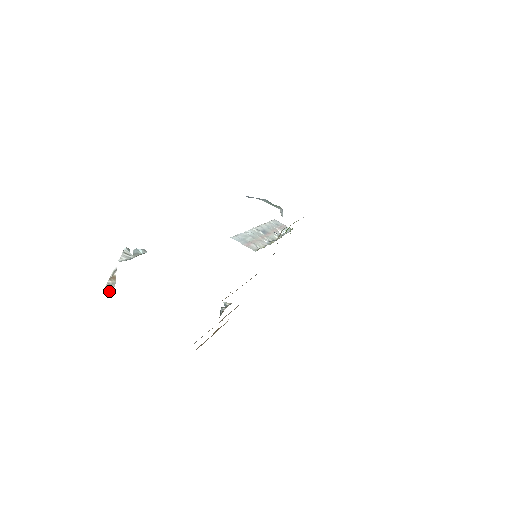
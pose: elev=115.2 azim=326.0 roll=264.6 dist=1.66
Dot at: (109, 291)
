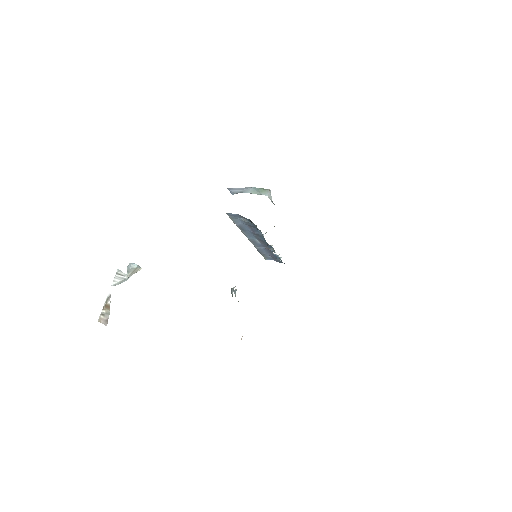
Dot at: (103, 323)
